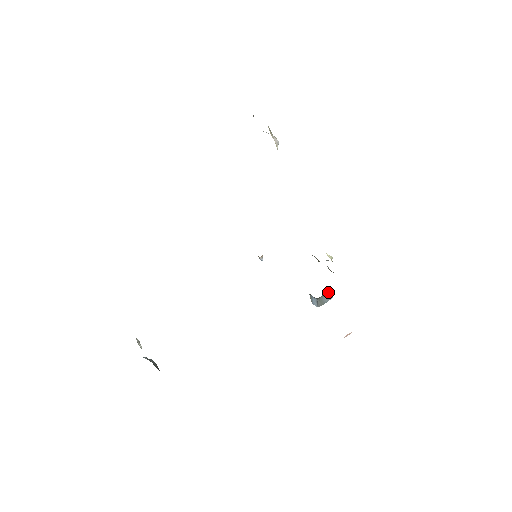
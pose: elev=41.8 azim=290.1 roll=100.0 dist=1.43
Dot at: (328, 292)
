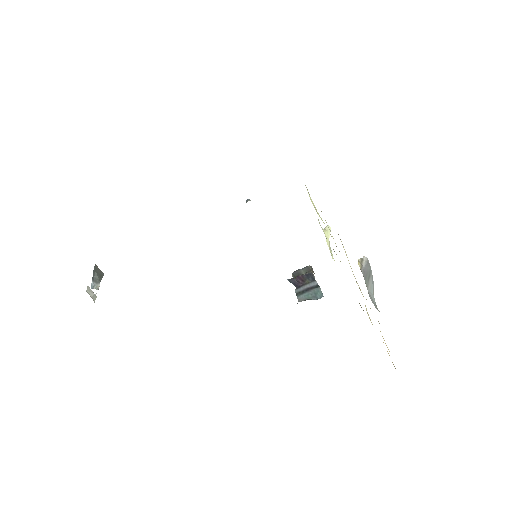
Dot at: occluded
